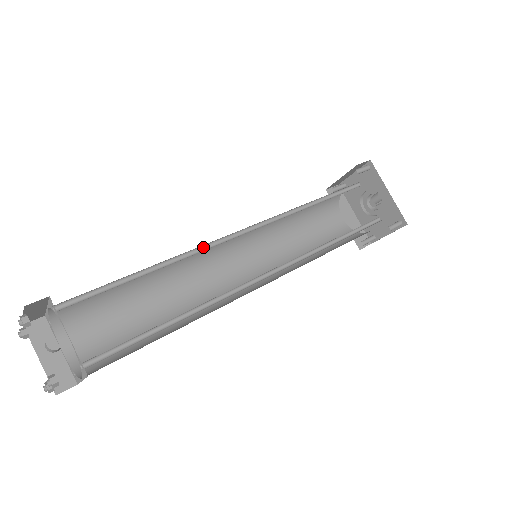
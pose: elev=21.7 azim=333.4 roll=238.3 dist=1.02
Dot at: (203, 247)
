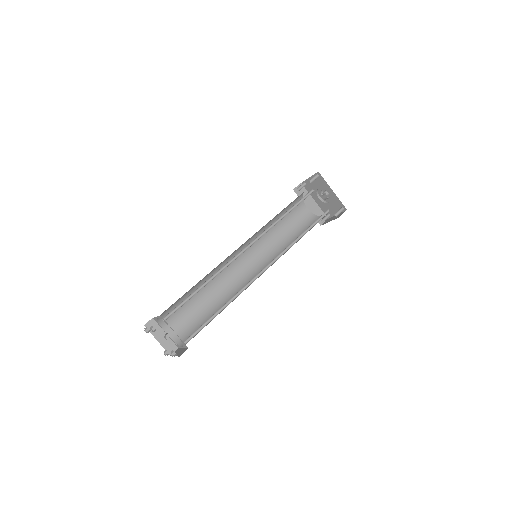
Dot at: (226, 264)
